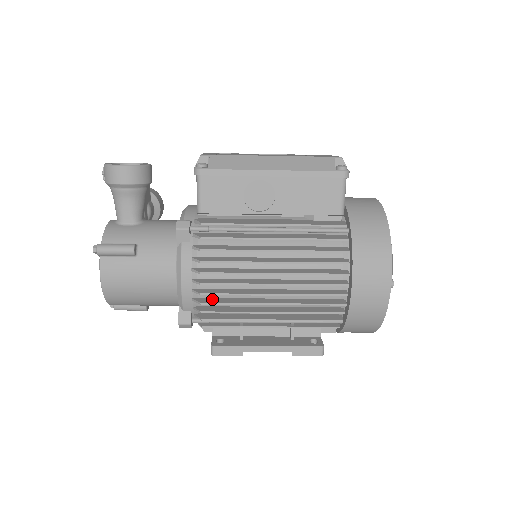
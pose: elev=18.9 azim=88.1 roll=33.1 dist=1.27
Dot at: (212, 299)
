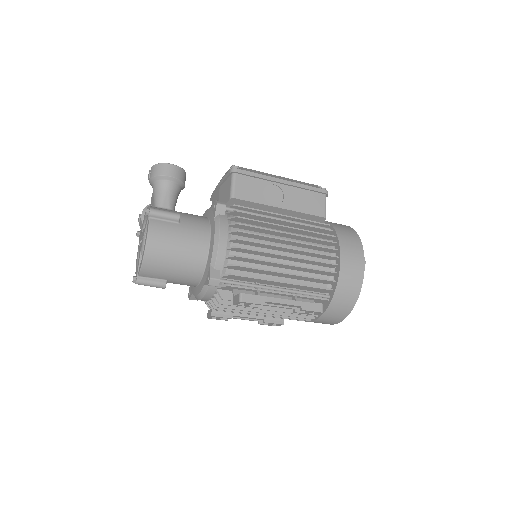
Dot at: occluded
